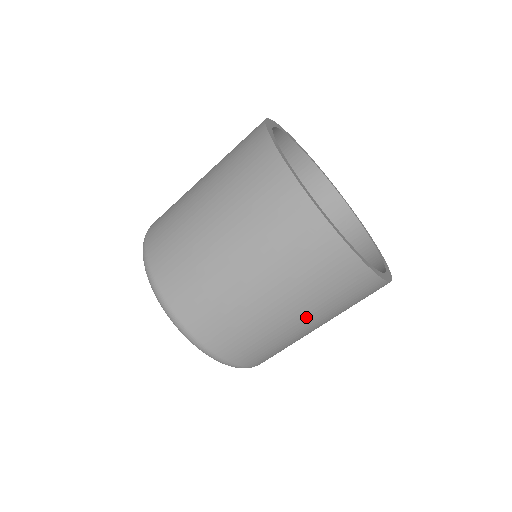
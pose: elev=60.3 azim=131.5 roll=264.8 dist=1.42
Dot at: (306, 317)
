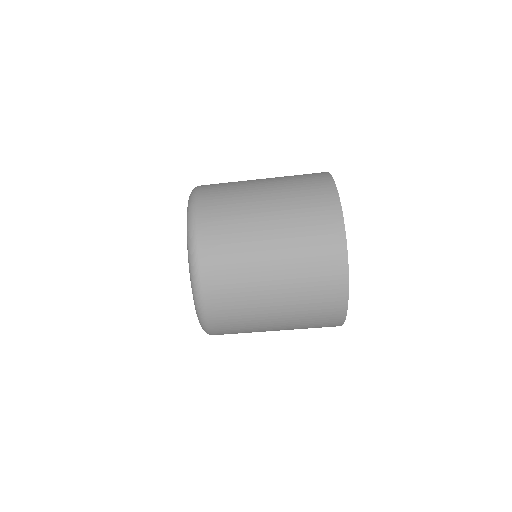
Dot at: (276, 219)
